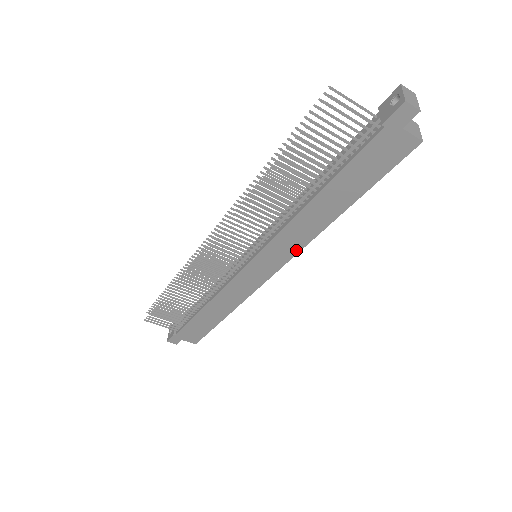
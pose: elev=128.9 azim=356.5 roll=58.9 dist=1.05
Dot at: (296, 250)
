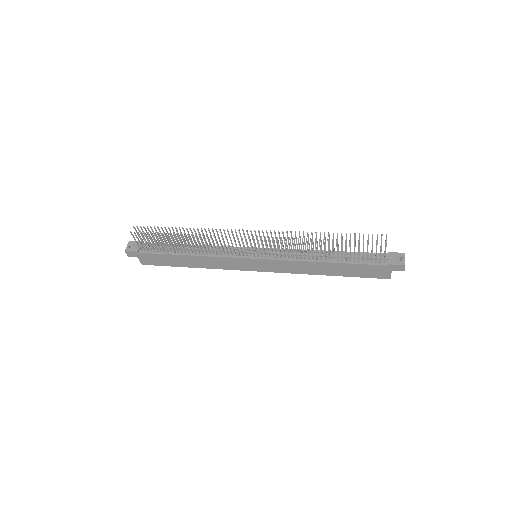
Dot at: (284, 271)
